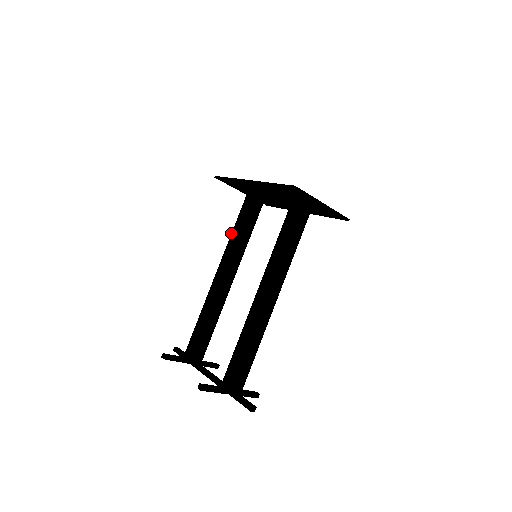
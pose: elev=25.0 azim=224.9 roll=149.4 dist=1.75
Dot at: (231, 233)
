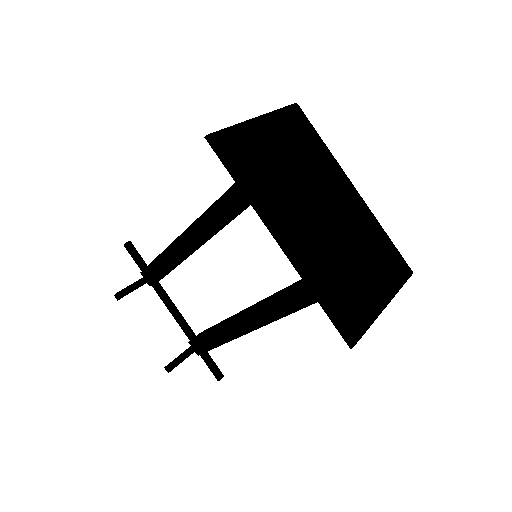
Dot at: occluded
